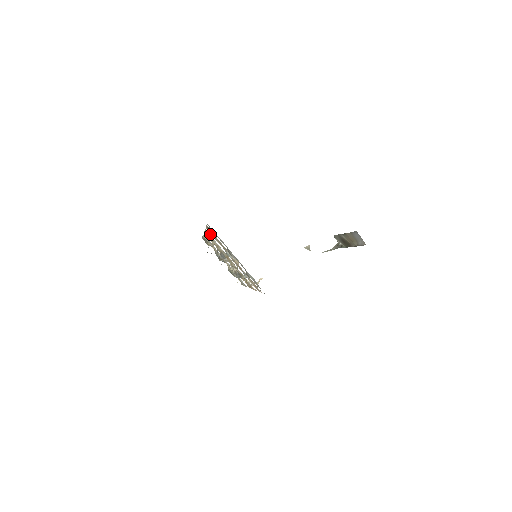
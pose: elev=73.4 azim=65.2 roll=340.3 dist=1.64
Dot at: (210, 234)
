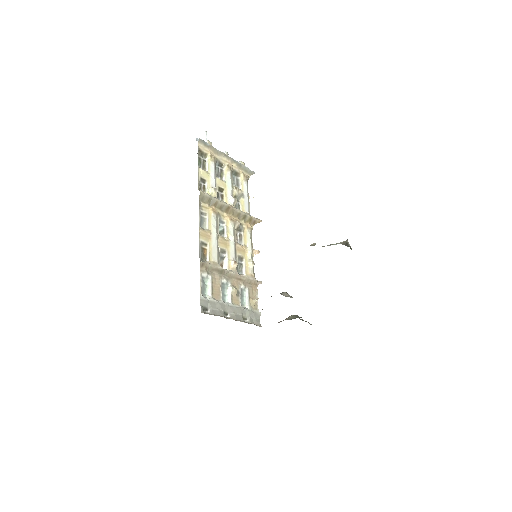
Dot at: (205, 292)
